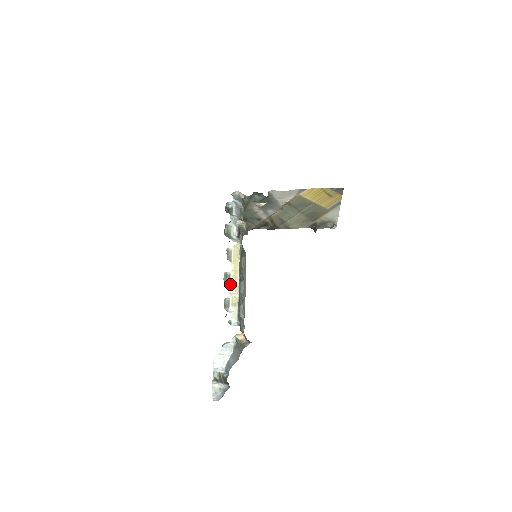
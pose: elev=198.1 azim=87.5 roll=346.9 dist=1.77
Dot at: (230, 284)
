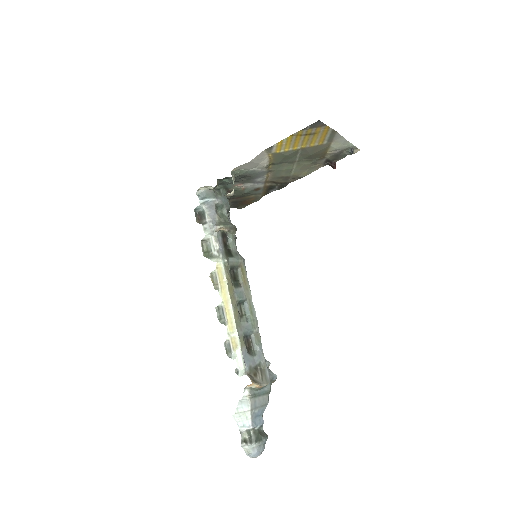
Dot at: (225, 320)
